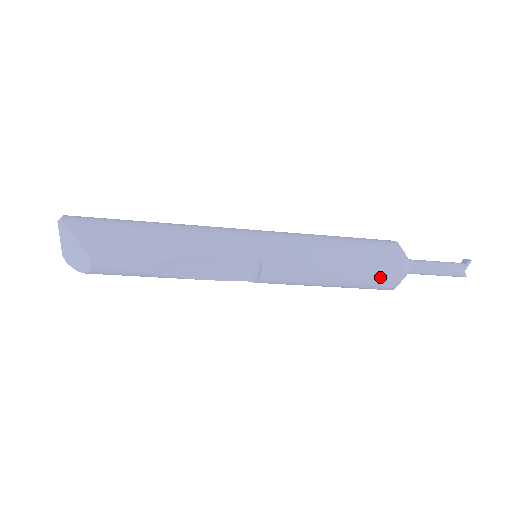
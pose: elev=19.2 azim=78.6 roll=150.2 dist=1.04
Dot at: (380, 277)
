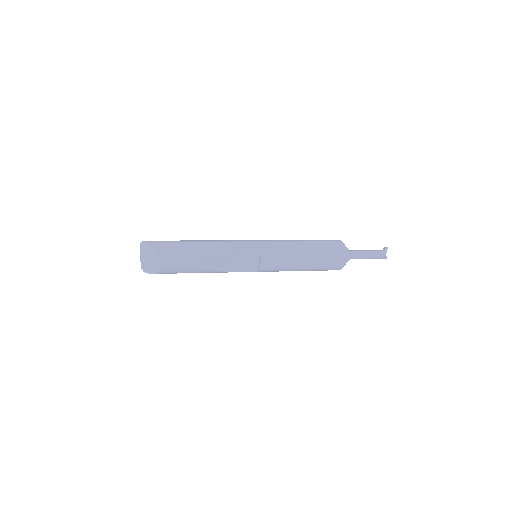
Dot at: (332, 258)
